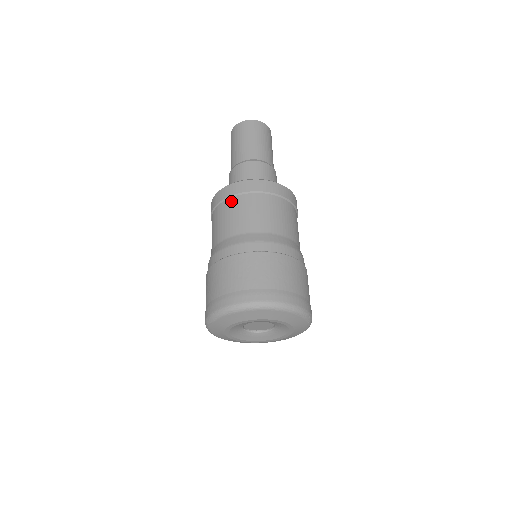
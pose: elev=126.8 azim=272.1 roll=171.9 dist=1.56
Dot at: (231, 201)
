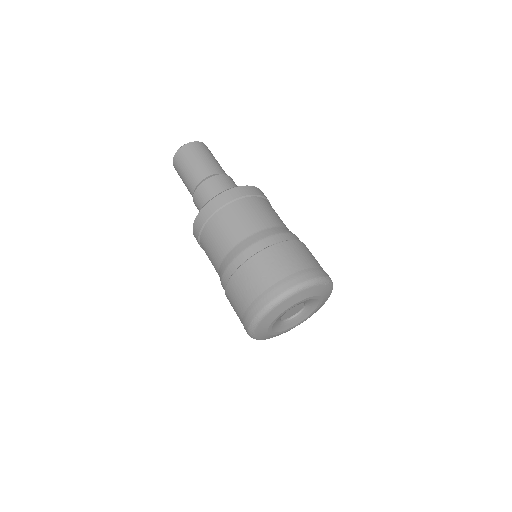
Dot at: (204, 233)
